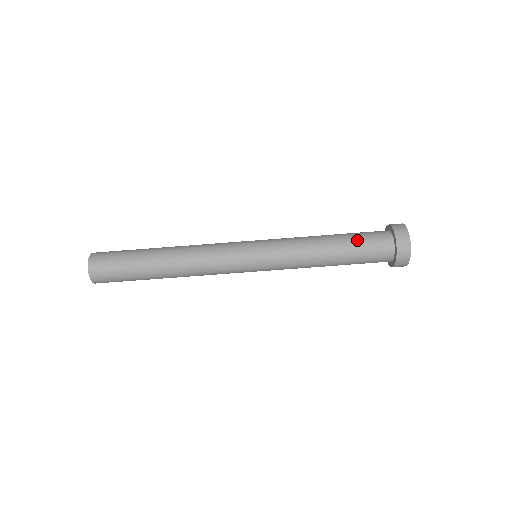
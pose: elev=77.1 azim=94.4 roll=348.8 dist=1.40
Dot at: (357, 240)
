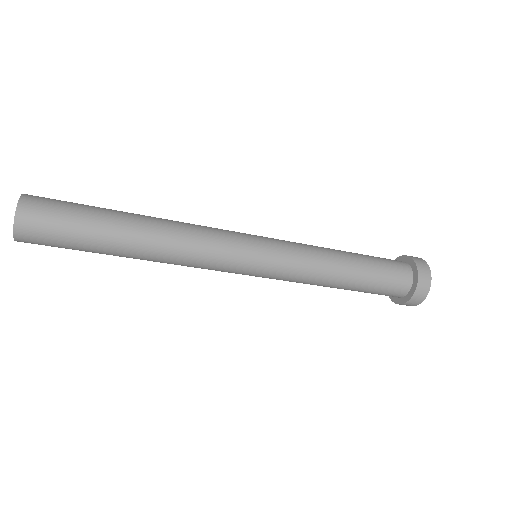
Dot at: (377, 277)
